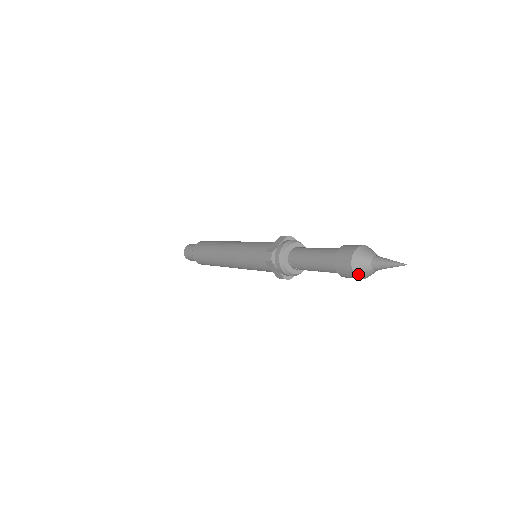
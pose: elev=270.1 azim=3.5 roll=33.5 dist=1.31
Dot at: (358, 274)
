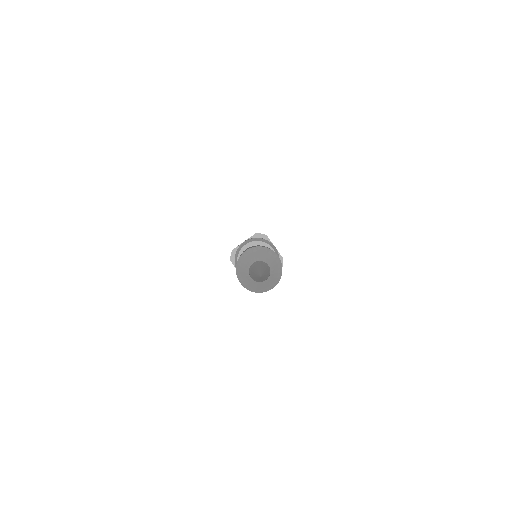
Dot at: (244, 284)
